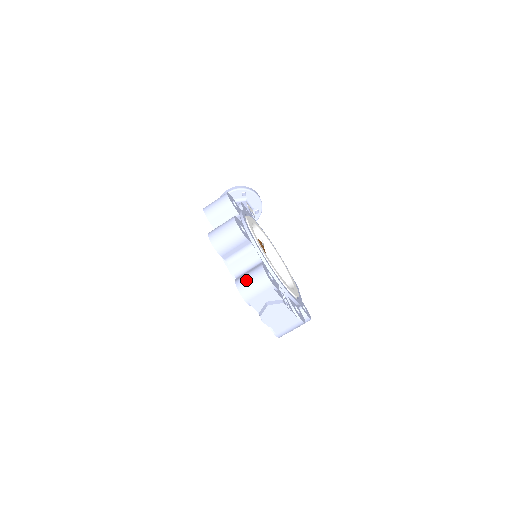
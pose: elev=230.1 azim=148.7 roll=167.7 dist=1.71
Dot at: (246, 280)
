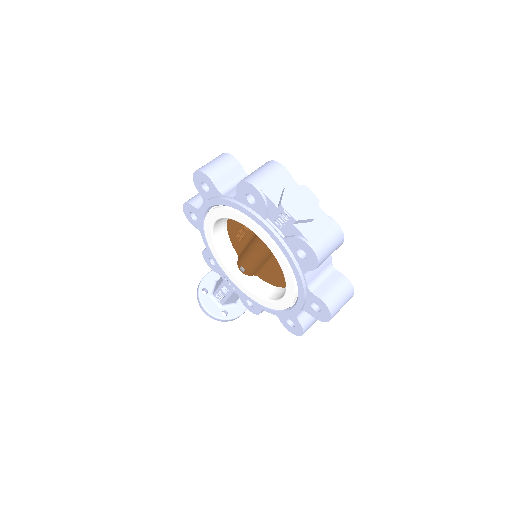
Dot at: occluded
